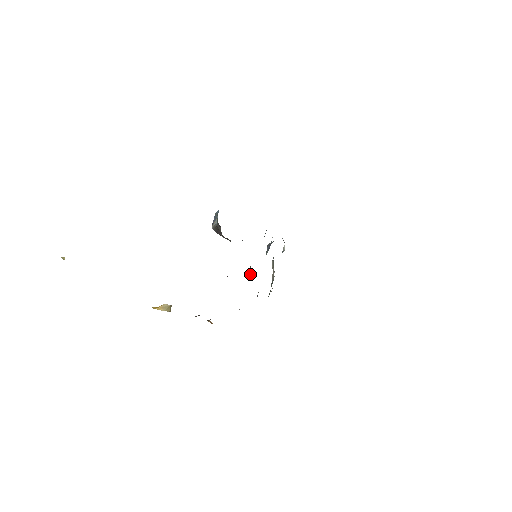
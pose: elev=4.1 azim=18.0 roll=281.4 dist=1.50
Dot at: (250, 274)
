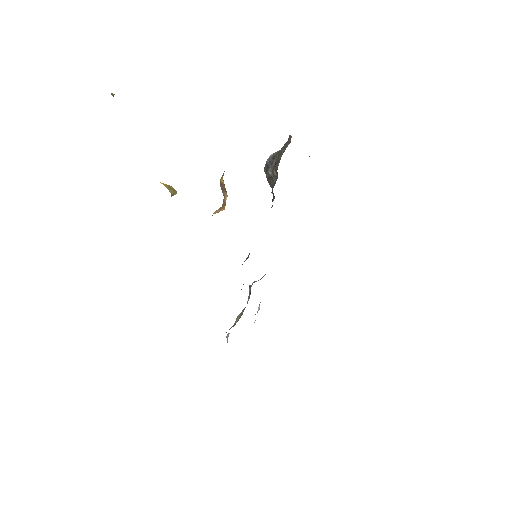
Dot at: (242, 264)
